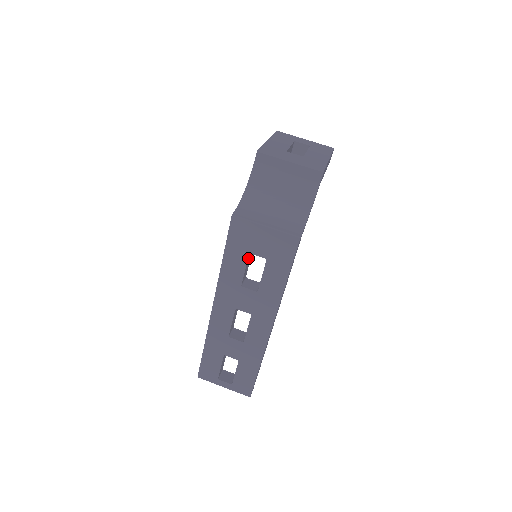
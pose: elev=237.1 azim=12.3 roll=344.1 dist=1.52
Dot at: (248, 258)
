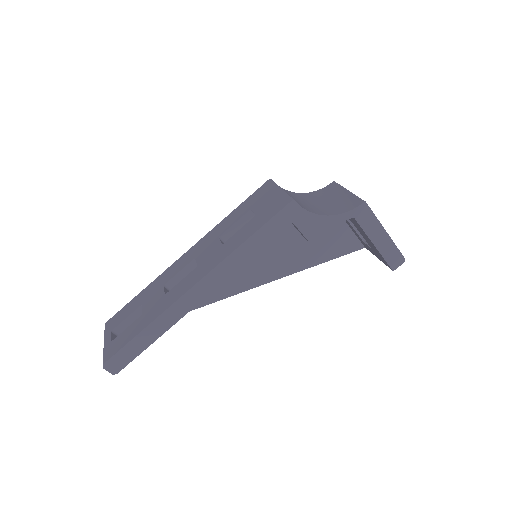
Dot at: (246, 216)
